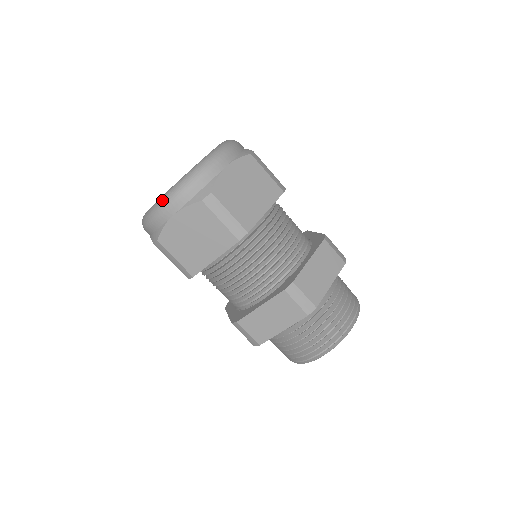
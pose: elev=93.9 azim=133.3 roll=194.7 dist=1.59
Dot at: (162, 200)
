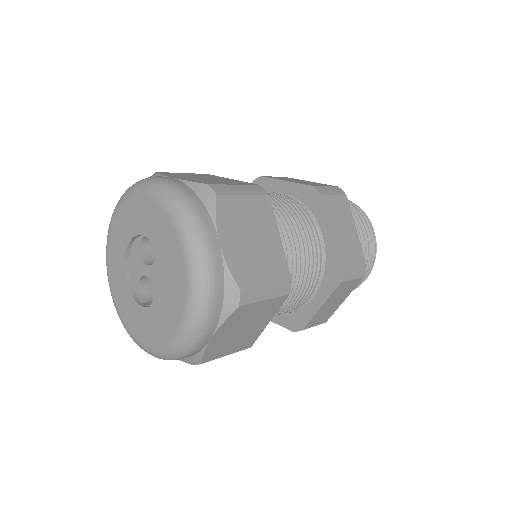
Dot at: (186, 339)
